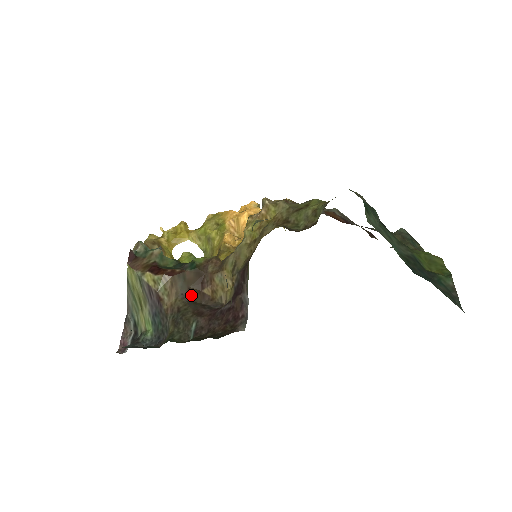
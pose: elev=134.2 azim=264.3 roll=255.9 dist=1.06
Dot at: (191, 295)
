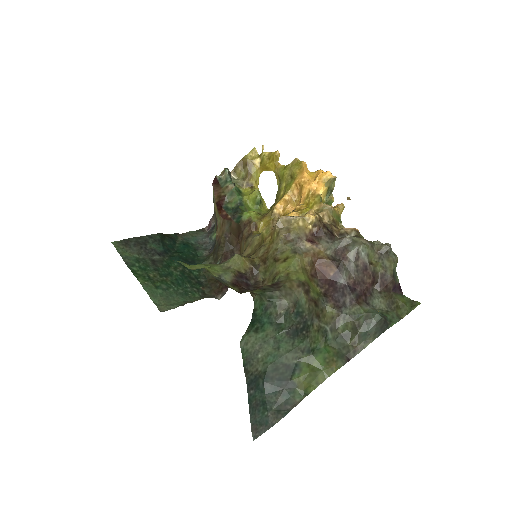
Dot at: (230, 239)
